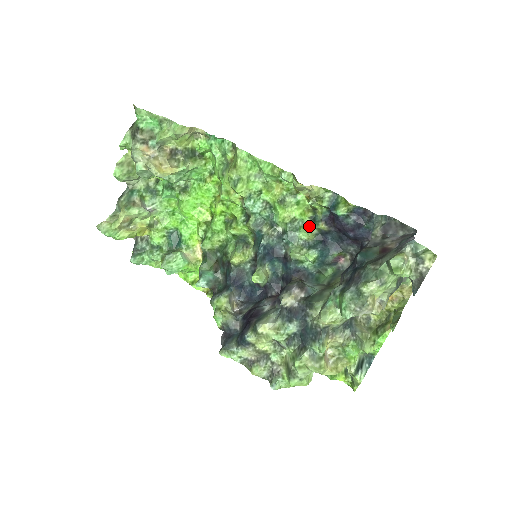
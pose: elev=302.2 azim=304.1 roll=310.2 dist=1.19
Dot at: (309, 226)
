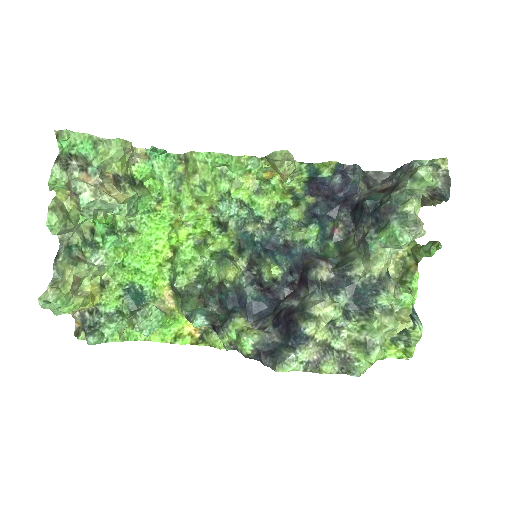
Dot at: (296, 205)
